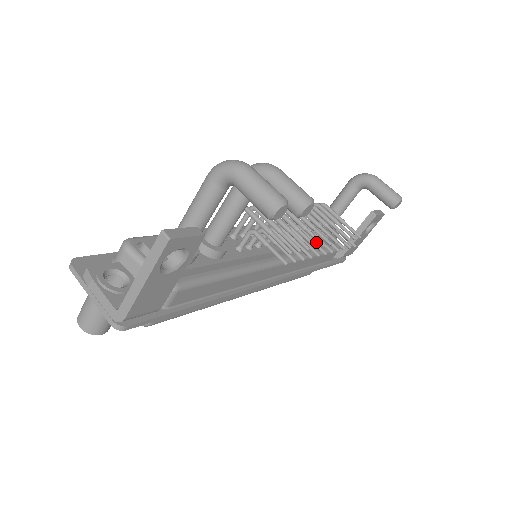
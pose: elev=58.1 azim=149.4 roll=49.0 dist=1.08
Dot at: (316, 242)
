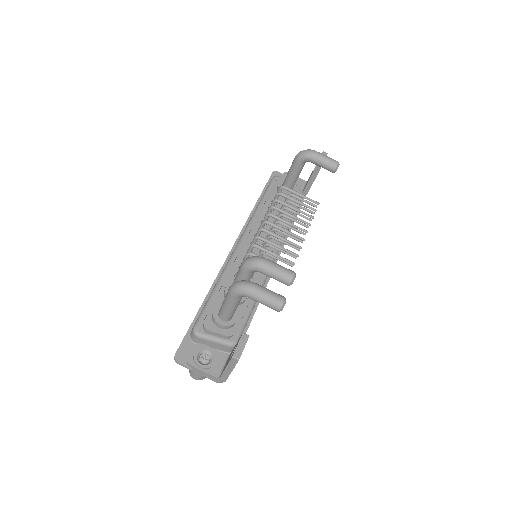
Dot at: occluded
